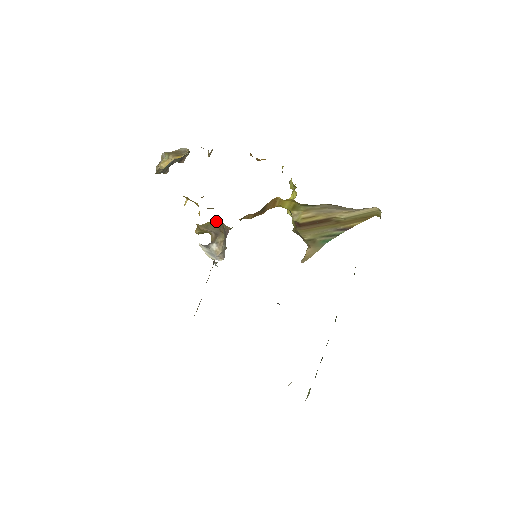
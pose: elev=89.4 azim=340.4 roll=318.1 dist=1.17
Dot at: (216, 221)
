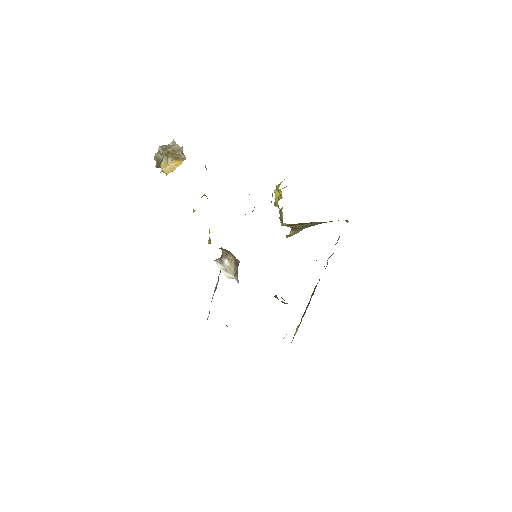
Dot at: occluded
